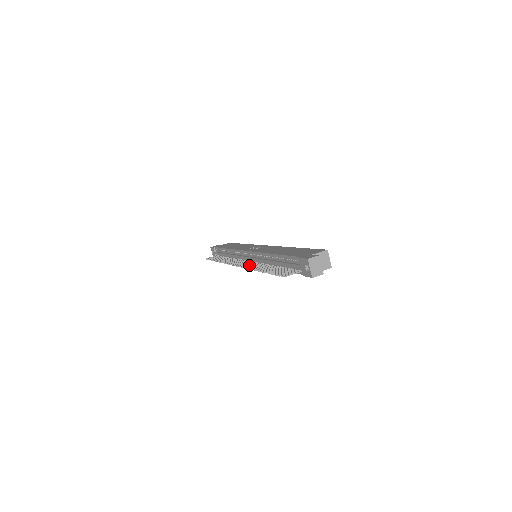
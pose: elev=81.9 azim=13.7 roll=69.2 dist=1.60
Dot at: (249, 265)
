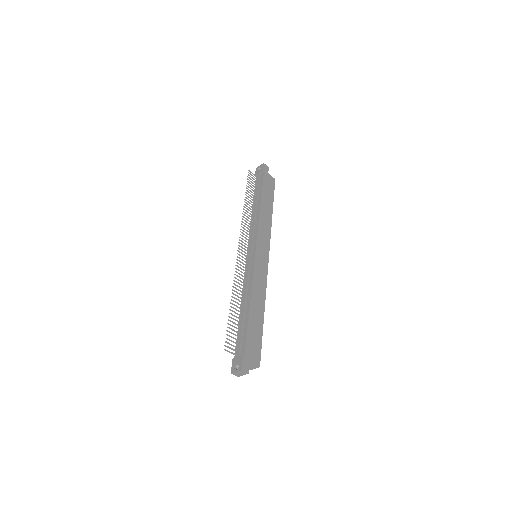
Dot at: occluded
